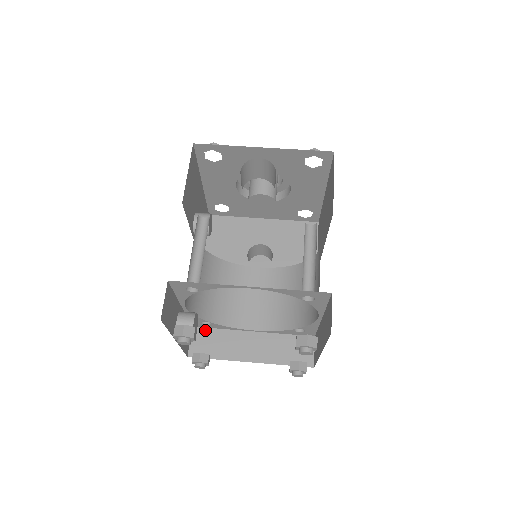
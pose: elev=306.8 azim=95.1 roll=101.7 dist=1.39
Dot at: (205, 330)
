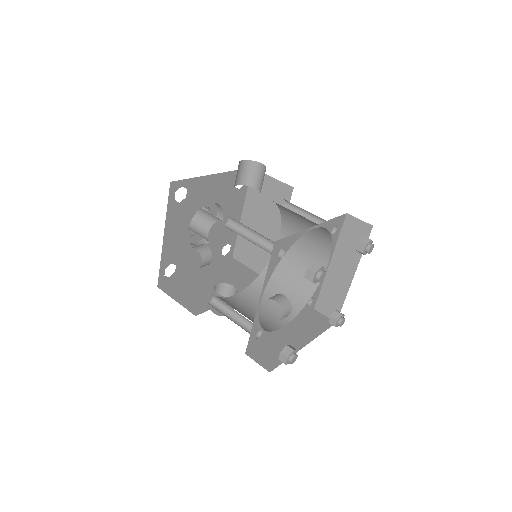
Dot at: (256, 349)
